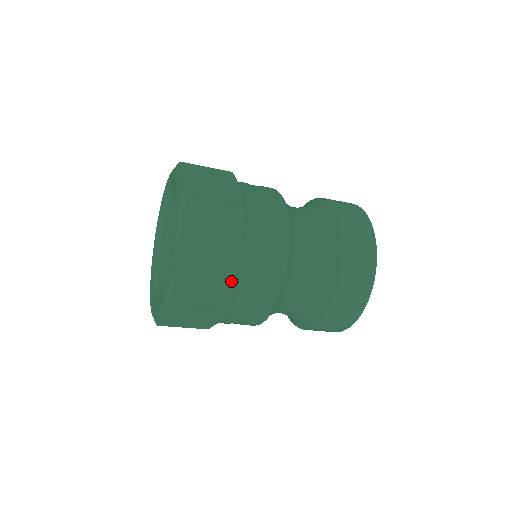
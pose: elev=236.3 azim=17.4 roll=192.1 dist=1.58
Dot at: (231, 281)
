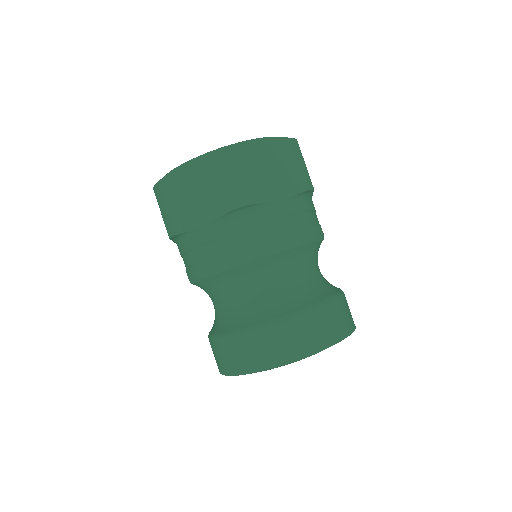
Dot at: (261, 197)
